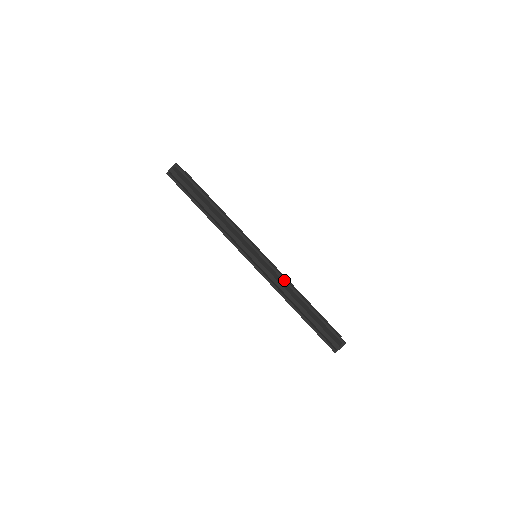
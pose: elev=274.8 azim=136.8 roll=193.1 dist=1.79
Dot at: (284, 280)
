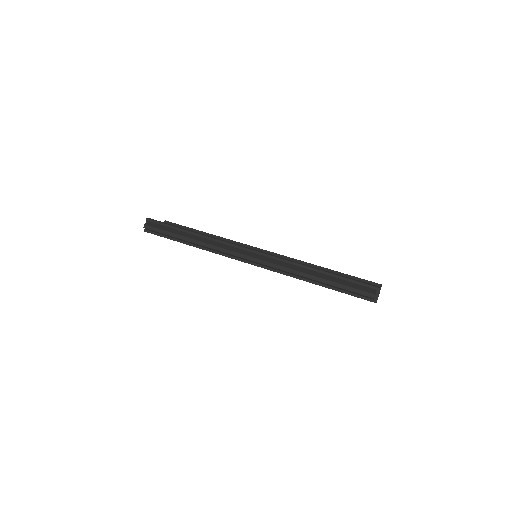
Dot at: (289, 262)
